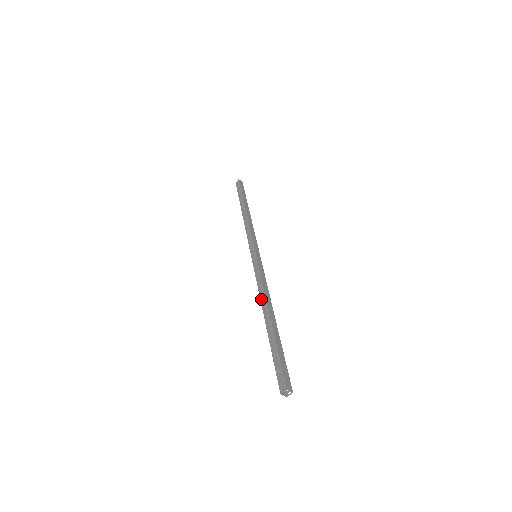
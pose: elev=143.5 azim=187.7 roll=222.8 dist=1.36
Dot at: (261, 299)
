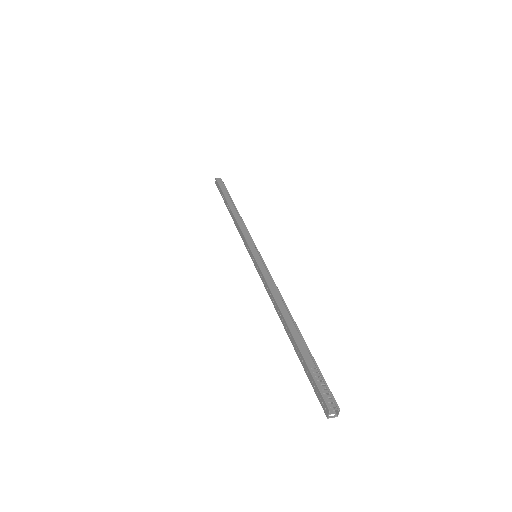
Dot at: (277, 299)
